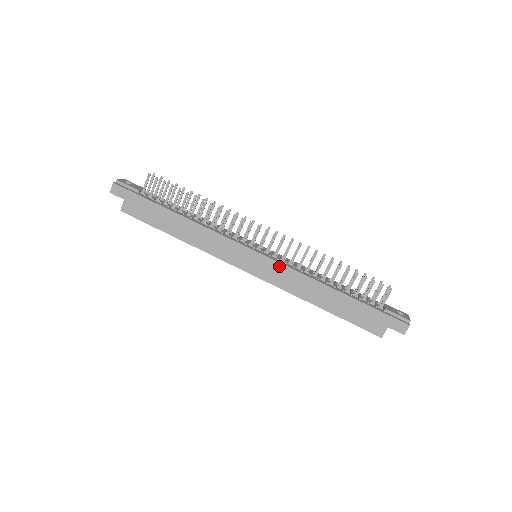
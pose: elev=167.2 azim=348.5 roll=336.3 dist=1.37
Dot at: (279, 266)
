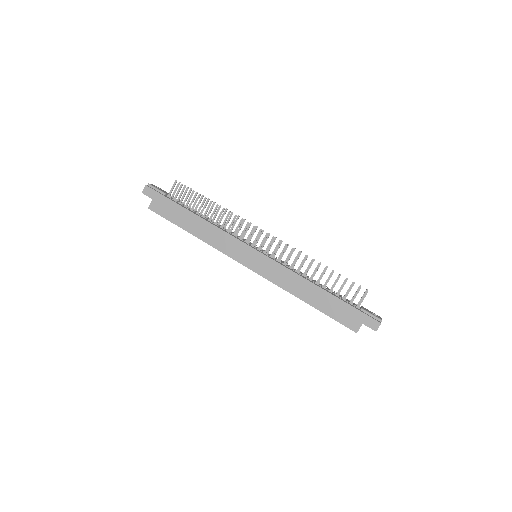
Dot at: (274, 264)
